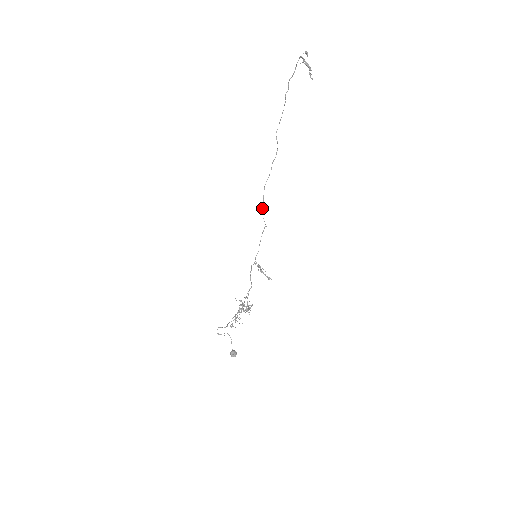
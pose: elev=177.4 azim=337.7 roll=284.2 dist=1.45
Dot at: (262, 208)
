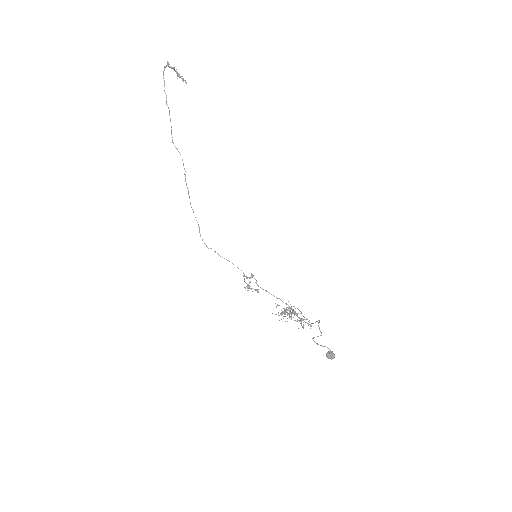
Dot at: (199, 229)
